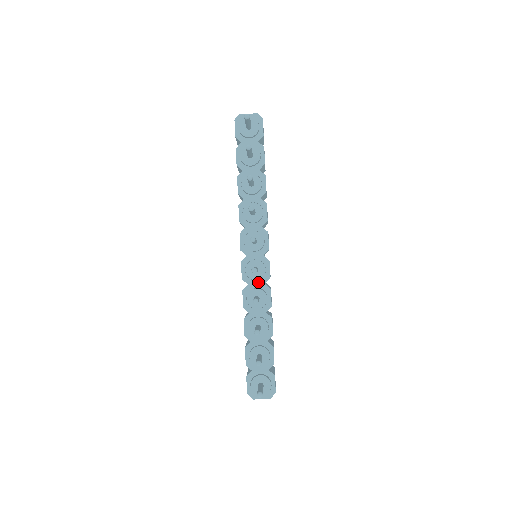
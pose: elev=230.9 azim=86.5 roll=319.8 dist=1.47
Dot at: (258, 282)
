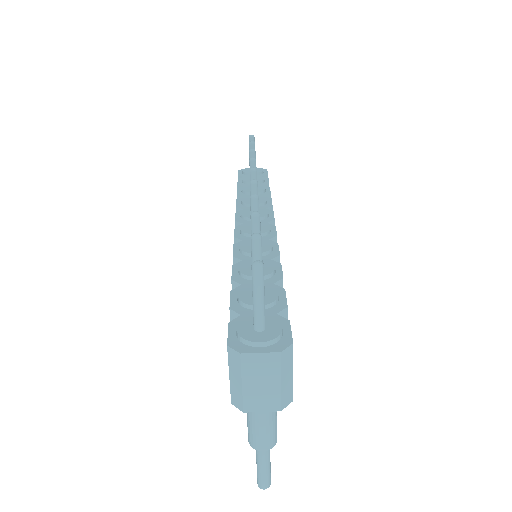
Dot at: occluded
